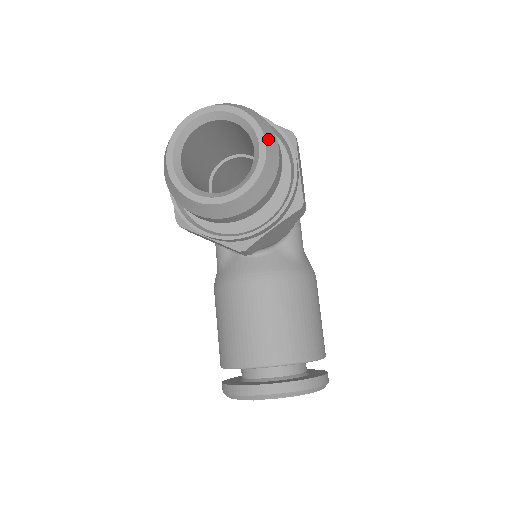
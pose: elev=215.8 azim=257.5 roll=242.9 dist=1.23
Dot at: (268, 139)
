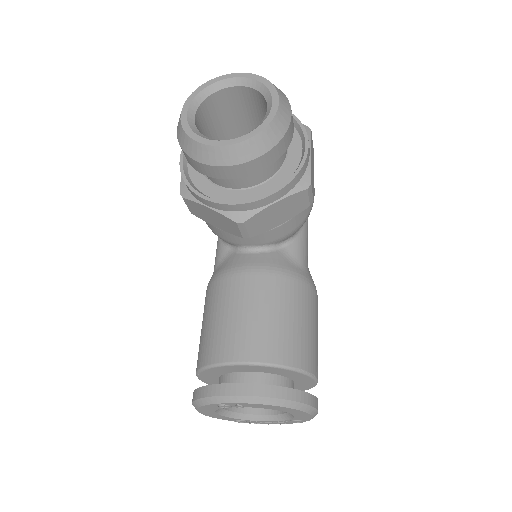
Dot at: (282, 100)
